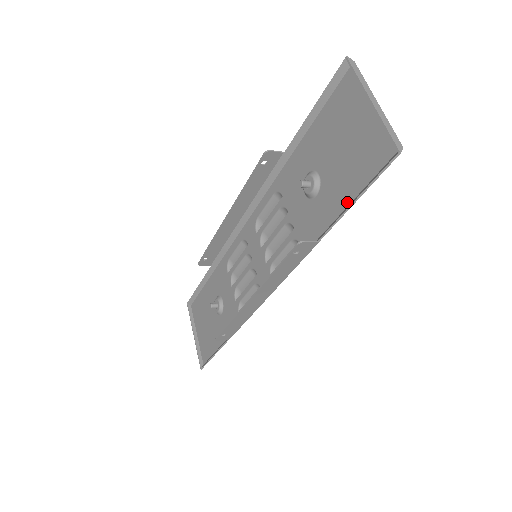
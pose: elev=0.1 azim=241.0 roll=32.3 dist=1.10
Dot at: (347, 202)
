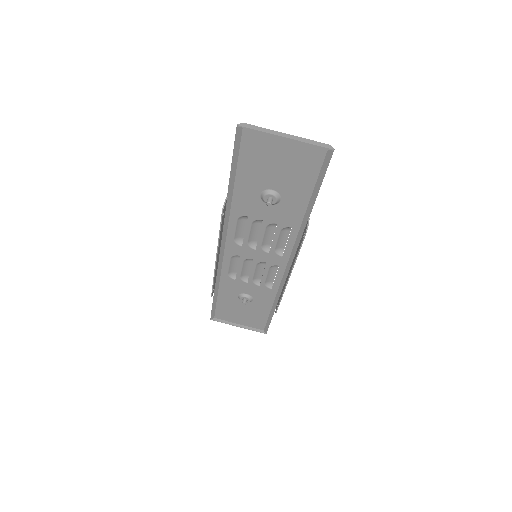
Dot at: (311, 189)
